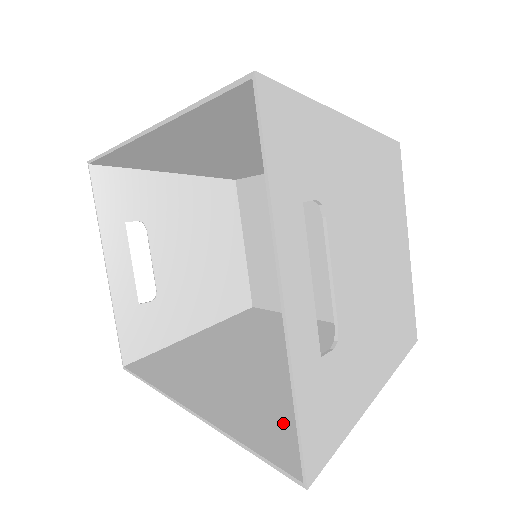
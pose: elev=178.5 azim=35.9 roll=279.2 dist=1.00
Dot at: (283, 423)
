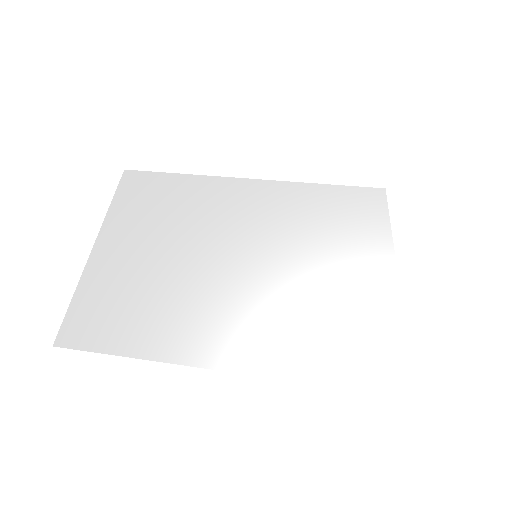
Dot at: occluded
